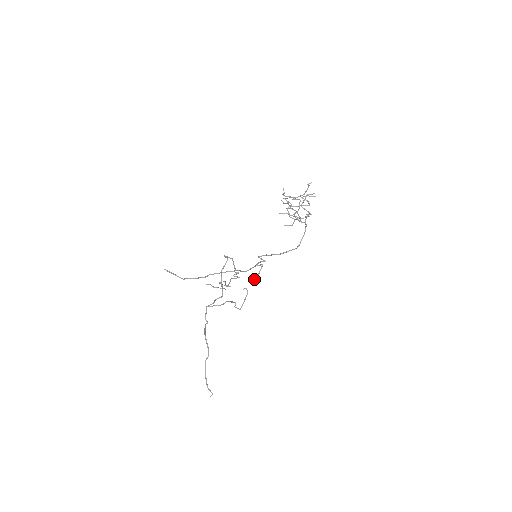
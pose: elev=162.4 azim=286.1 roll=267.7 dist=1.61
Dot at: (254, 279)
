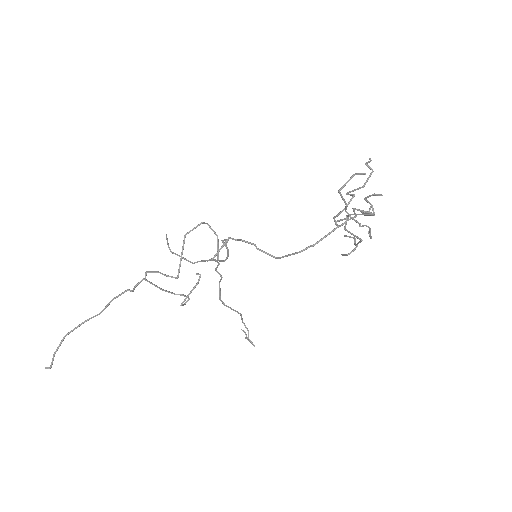
Dot at: (210, 259)
